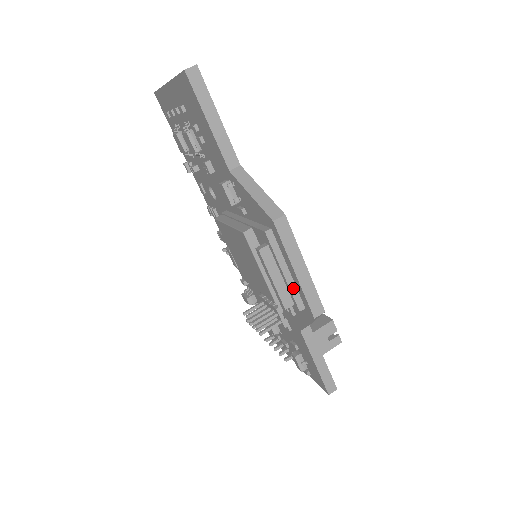
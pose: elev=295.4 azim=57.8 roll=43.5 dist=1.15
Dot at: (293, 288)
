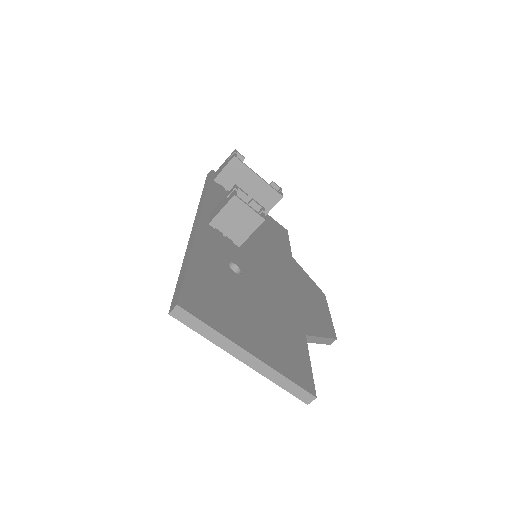
Dot at: occluded
